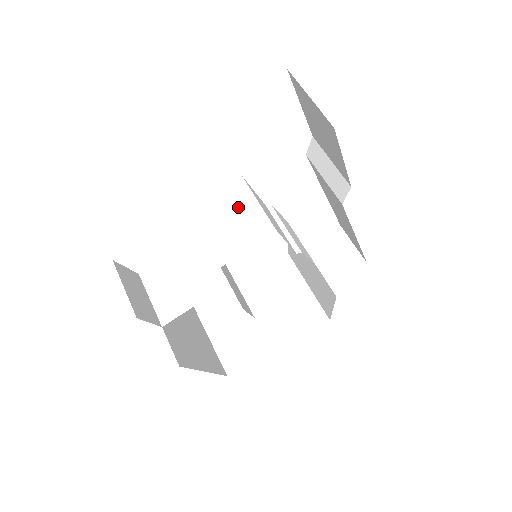
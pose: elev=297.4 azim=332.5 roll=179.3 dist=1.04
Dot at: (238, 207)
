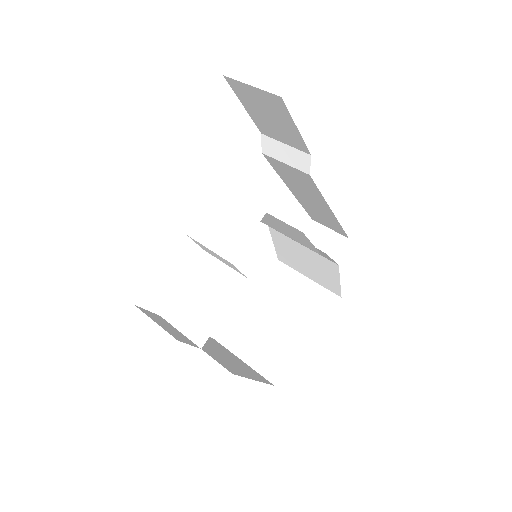
Dot at: (226, 211)
